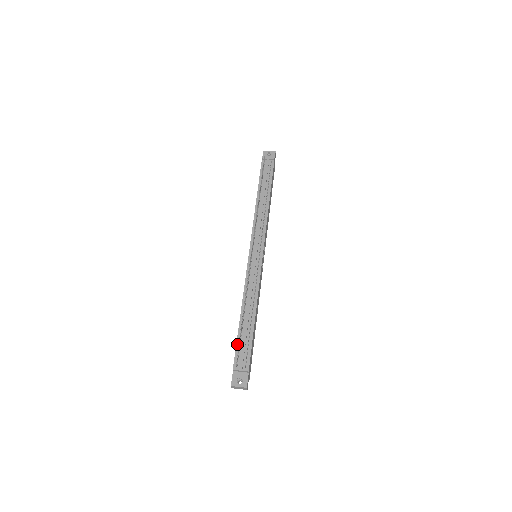
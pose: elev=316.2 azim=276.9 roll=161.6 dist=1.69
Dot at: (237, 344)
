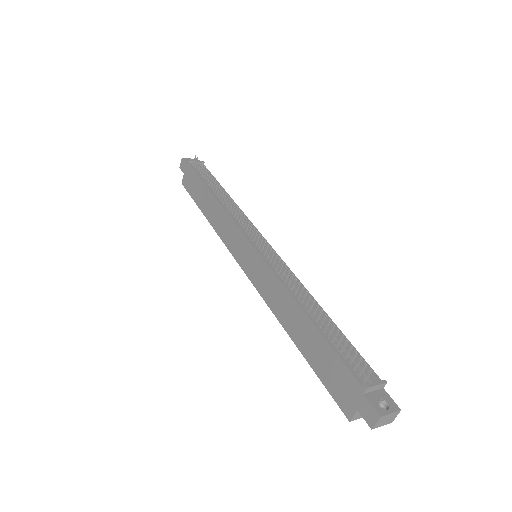
Dot at: (337, 353)
